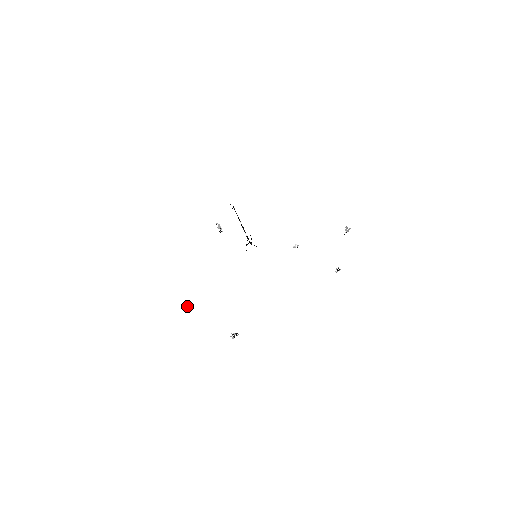
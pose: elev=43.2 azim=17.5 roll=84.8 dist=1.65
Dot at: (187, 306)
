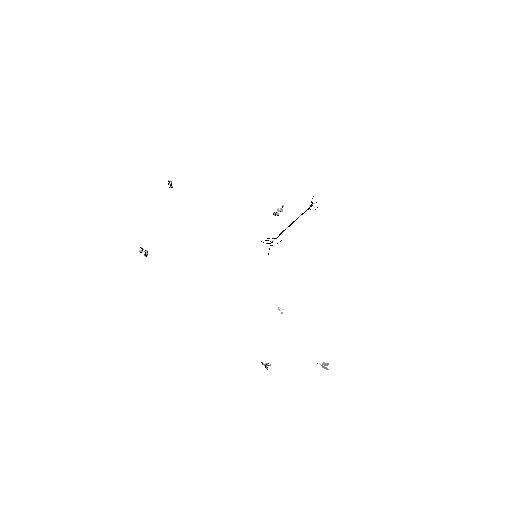
Dot at: (170, 186)
